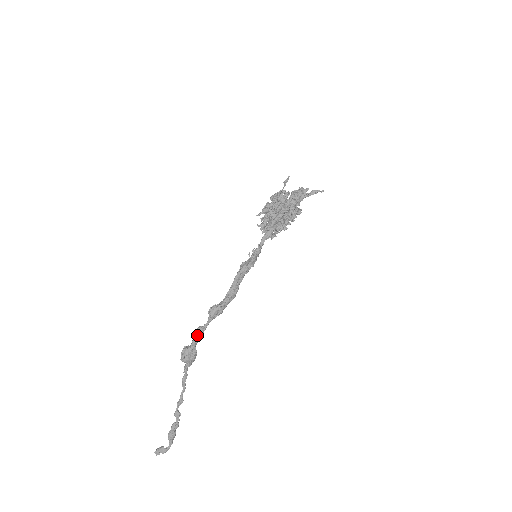
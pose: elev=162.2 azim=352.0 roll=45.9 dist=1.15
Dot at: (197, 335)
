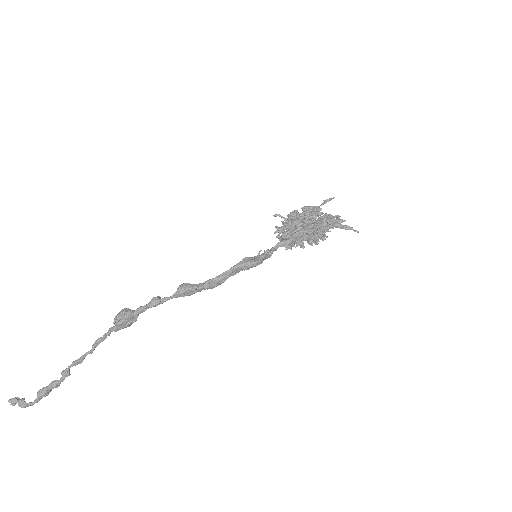
Dot at: (150, 304)
